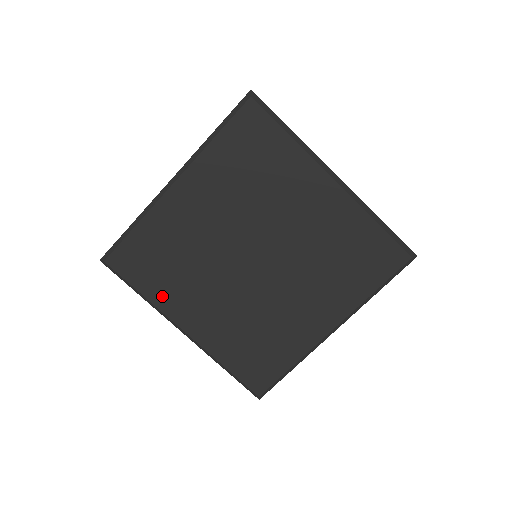
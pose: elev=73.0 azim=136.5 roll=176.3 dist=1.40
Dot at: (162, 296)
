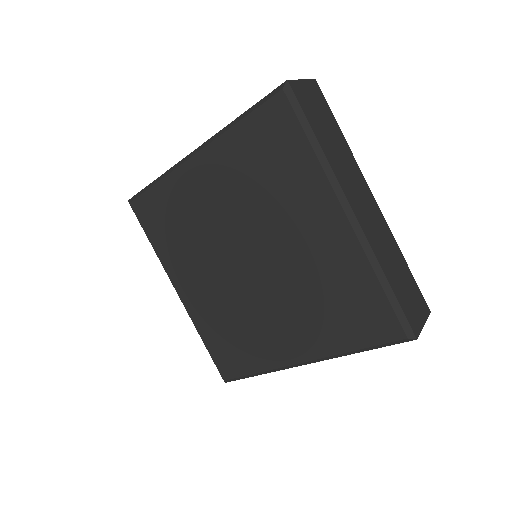
Dot at: (166, 255)
